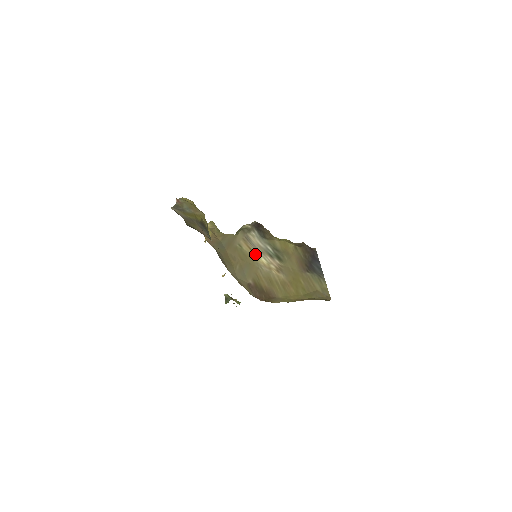
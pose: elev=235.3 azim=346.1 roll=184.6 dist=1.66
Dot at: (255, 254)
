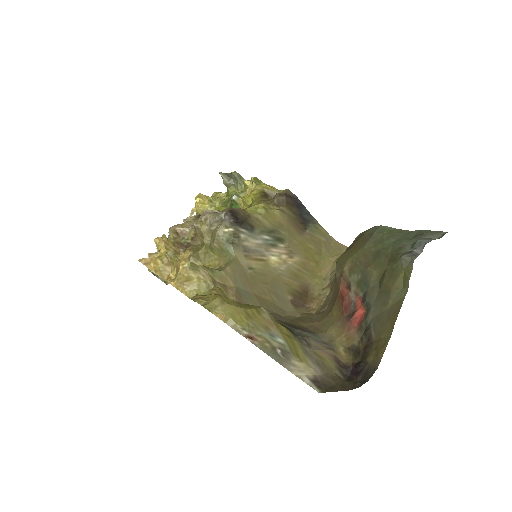
Dot at: (264, 260)
